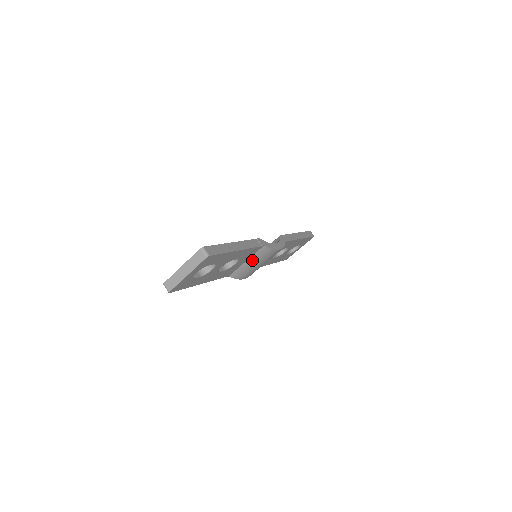
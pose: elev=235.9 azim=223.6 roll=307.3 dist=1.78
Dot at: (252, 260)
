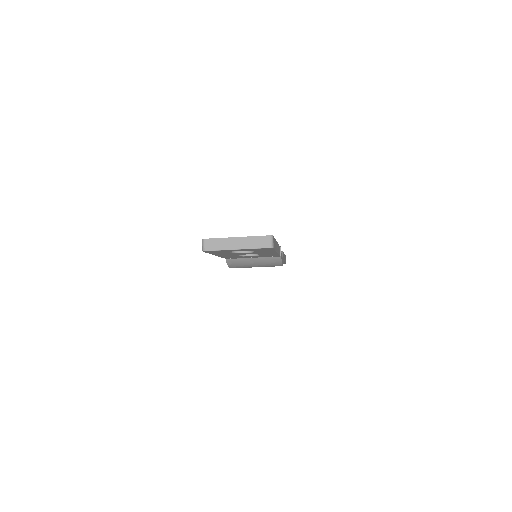
Dot at: (258, 260)
